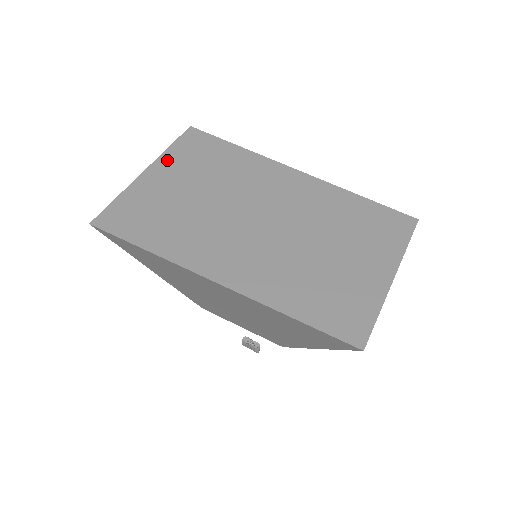
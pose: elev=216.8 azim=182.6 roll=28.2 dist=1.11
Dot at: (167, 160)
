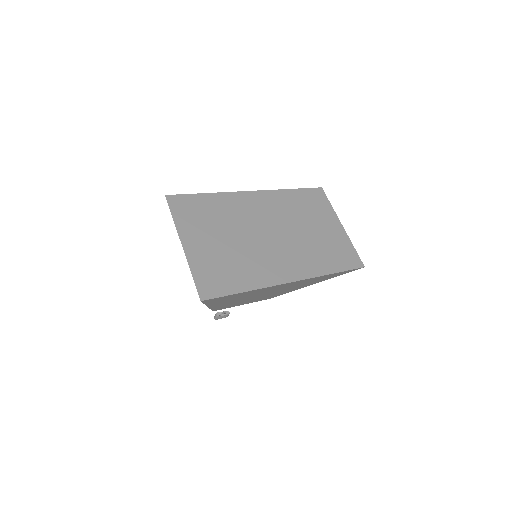
Dot at: (184, 229)
